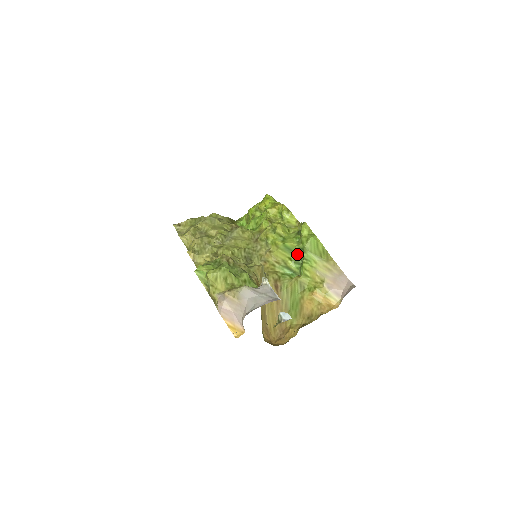
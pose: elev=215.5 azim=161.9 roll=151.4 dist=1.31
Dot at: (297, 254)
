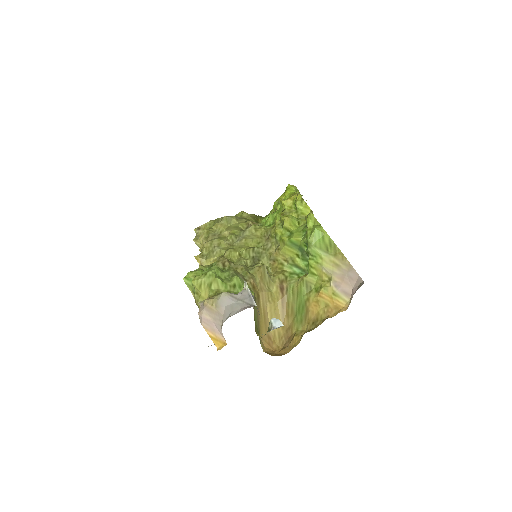
Dot at: (303, 250)
